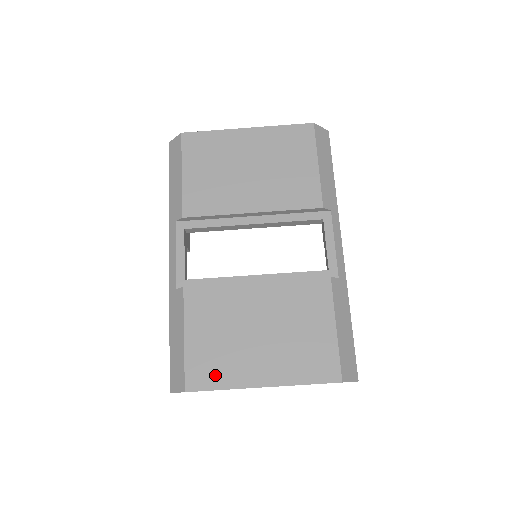
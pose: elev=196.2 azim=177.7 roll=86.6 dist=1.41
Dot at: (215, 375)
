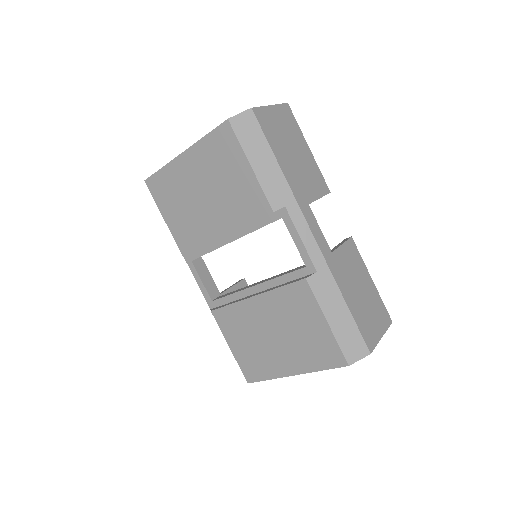
Dot at: (260, 371)
